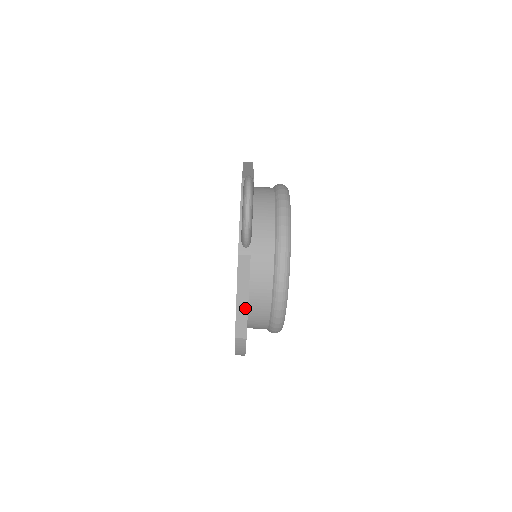
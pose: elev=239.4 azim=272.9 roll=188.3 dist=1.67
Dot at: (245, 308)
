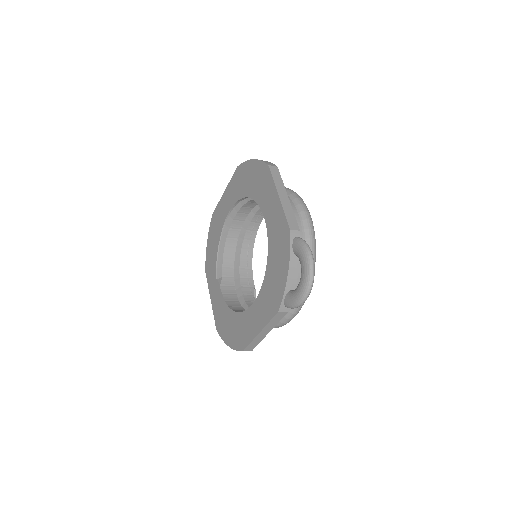
Dot at: (262, 337)
